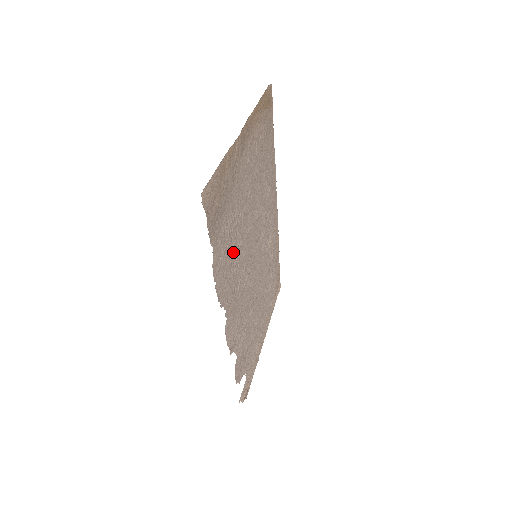
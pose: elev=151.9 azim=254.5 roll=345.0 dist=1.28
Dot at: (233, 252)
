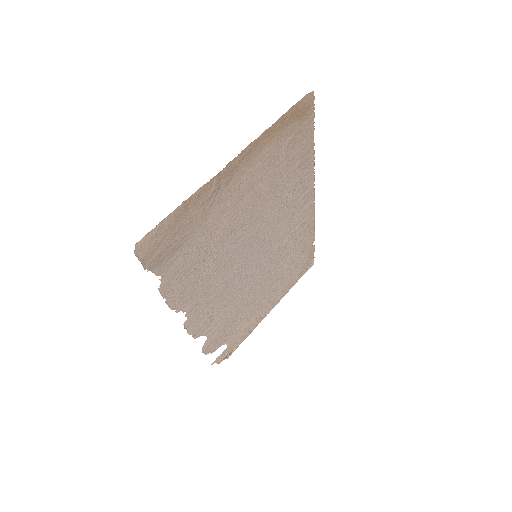
Dot at: (204, 267)
